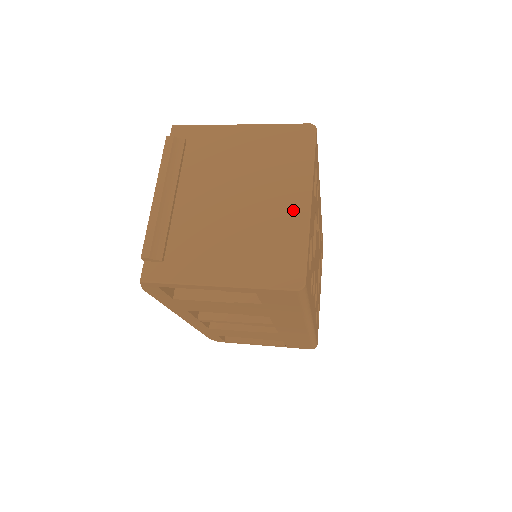
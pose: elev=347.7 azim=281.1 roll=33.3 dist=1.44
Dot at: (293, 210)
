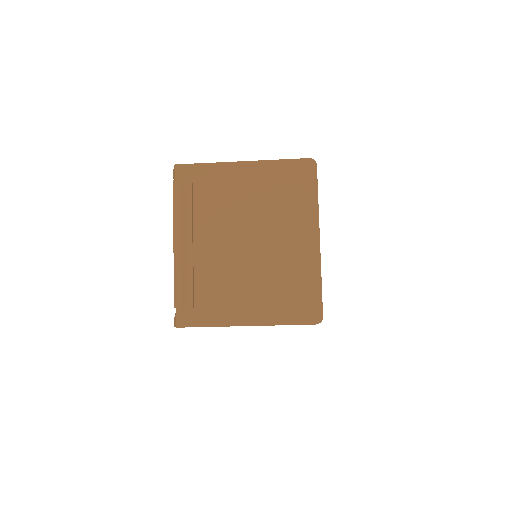
Dot at: (304, 250)
